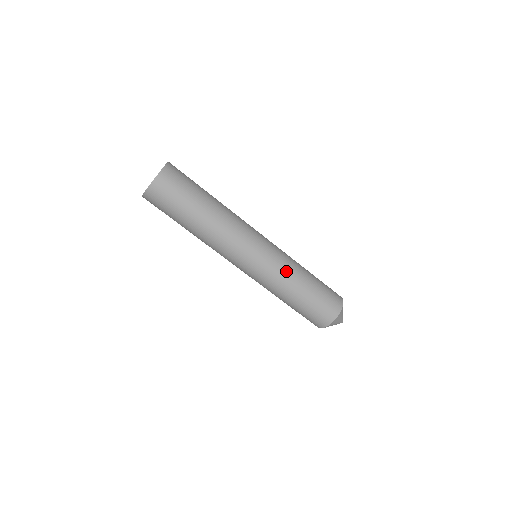
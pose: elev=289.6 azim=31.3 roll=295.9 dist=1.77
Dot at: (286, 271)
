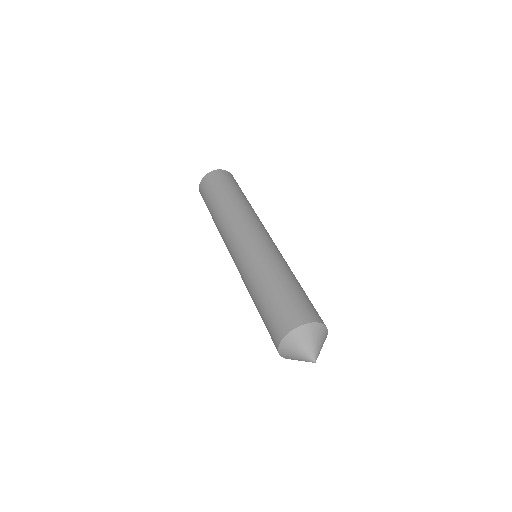
Dot at: (265, 260)
